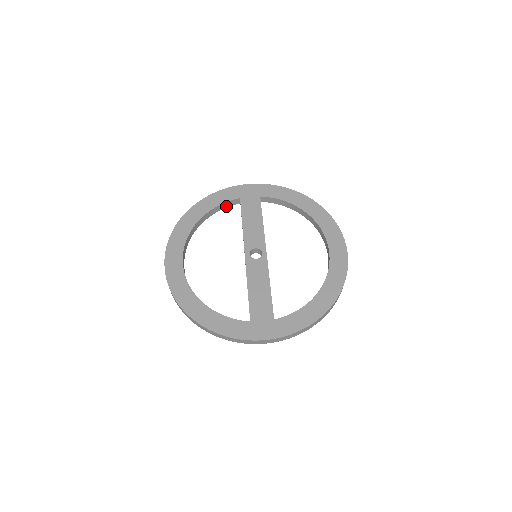
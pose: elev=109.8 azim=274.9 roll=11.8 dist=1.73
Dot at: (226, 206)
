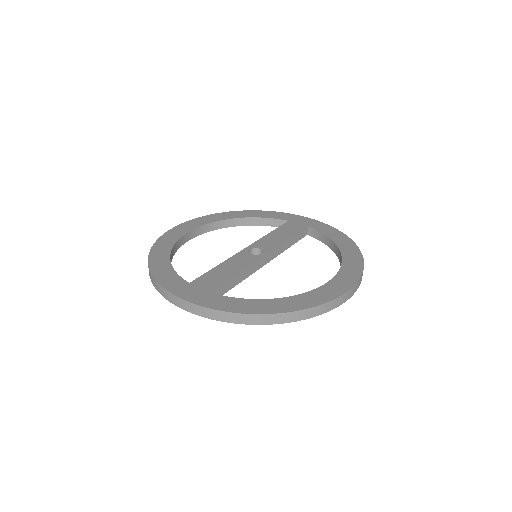
Dot at: (273, 225)
